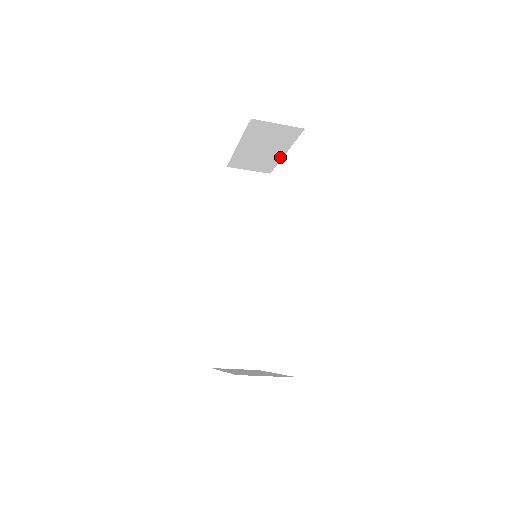
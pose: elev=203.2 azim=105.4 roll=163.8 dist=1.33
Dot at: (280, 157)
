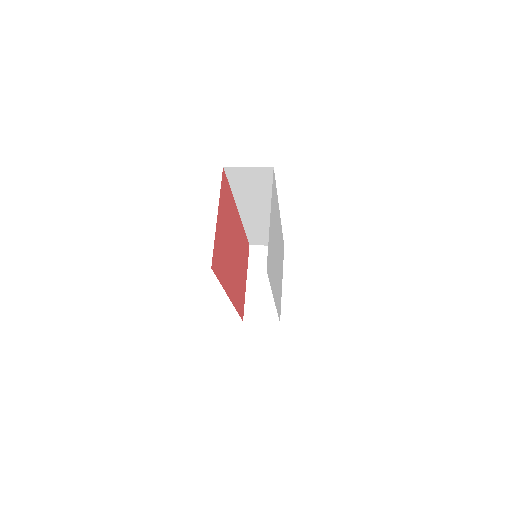
Dot at: occluded
